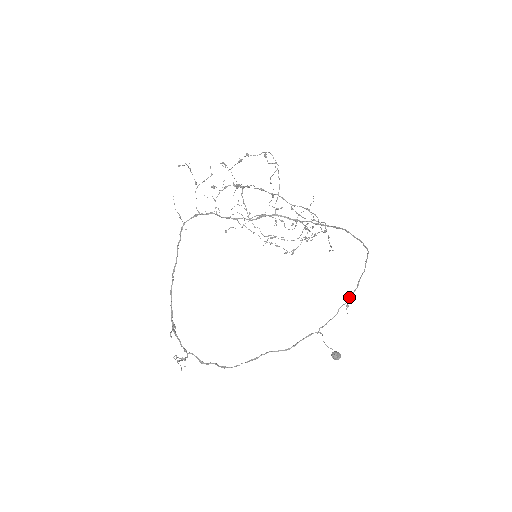
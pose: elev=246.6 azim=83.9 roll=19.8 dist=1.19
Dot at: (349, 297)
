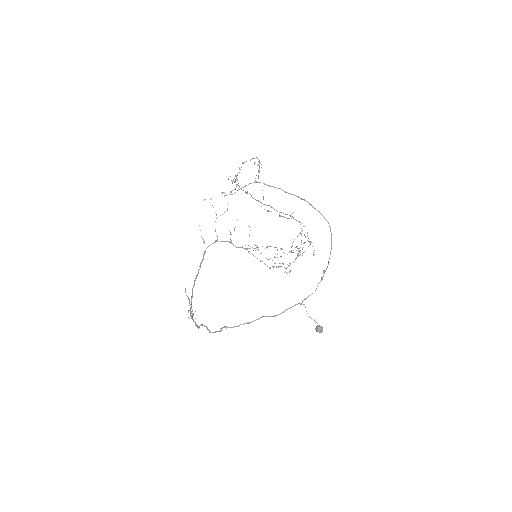
Dot at: (323, 272)
